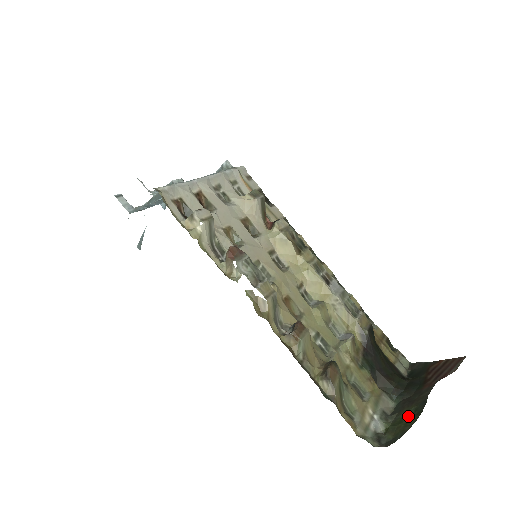
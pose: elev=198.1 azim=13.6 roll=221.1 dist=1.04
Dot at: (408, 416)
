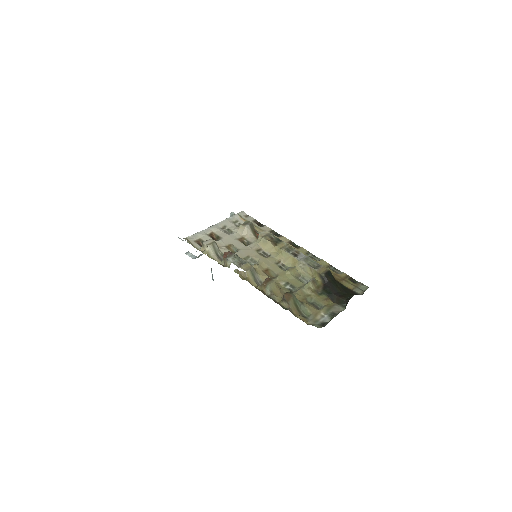
Dot at: occluded
